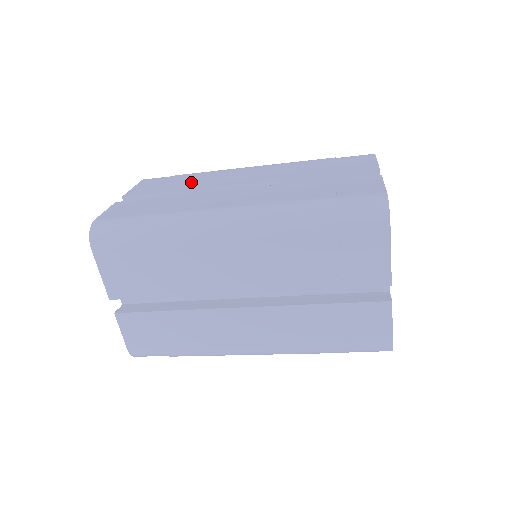
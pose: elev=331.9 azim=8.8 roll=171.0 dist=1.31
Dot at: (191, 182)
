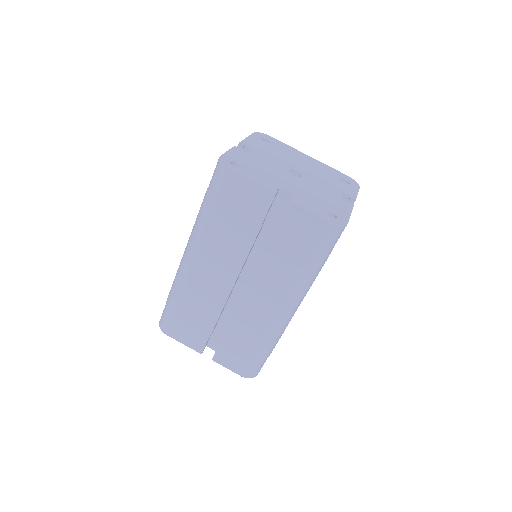
Dot at: occluded
